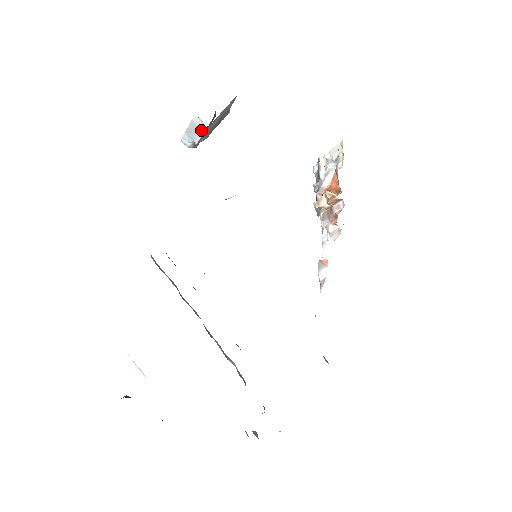
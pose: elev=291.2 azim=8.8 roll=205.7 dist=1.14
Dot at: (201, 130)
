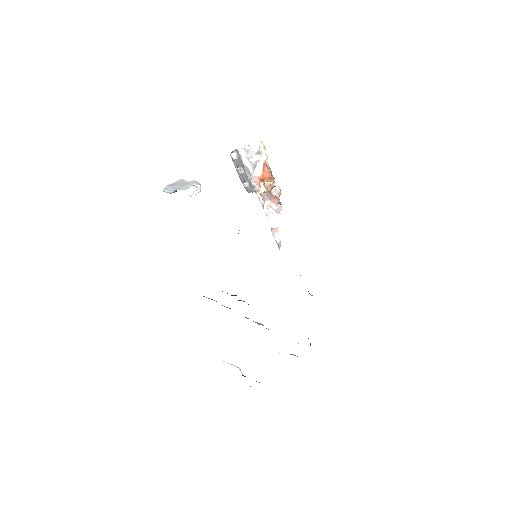
Dot at: (190, 184)
